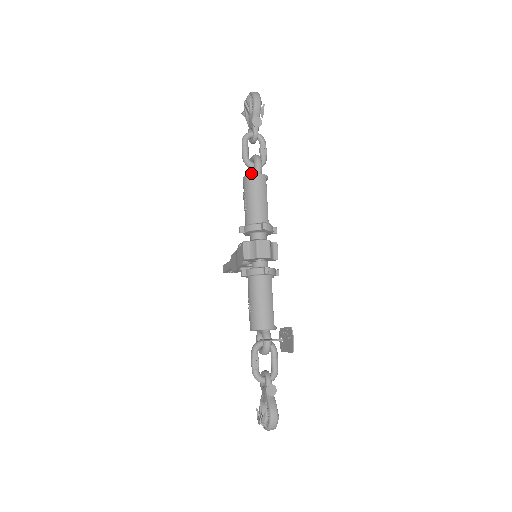
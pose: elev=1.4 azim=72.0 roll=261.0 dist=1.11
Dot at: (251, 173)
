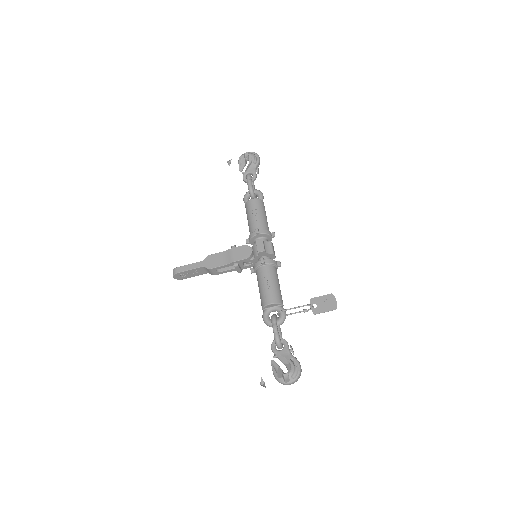
Dot at: occluded
